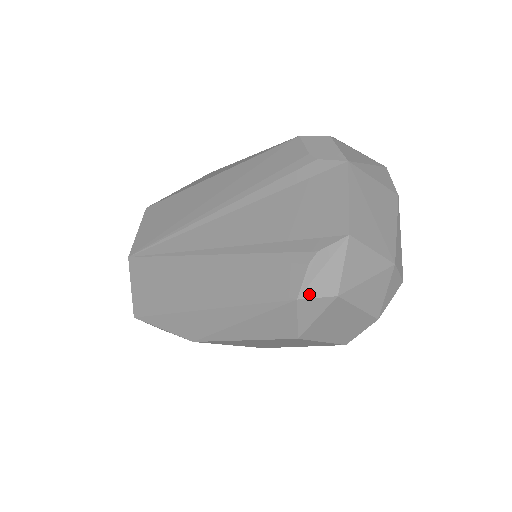
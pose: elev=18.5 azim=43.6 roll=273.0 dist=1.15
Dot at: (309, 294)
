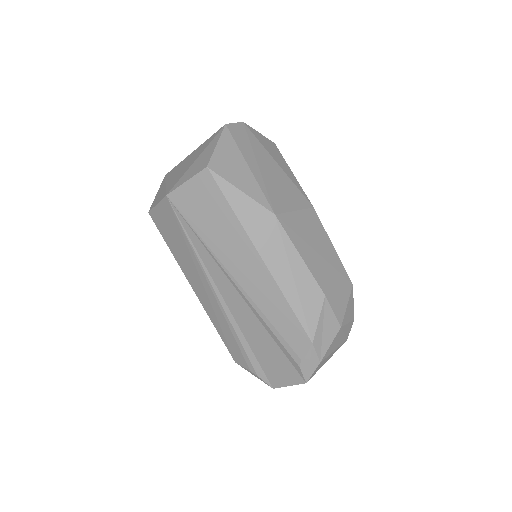
Dot at: occluded
